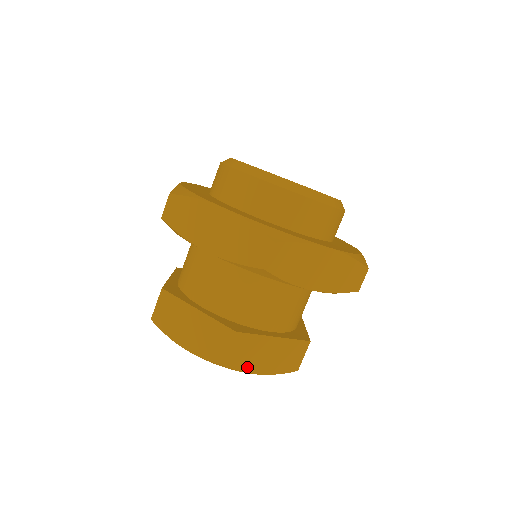
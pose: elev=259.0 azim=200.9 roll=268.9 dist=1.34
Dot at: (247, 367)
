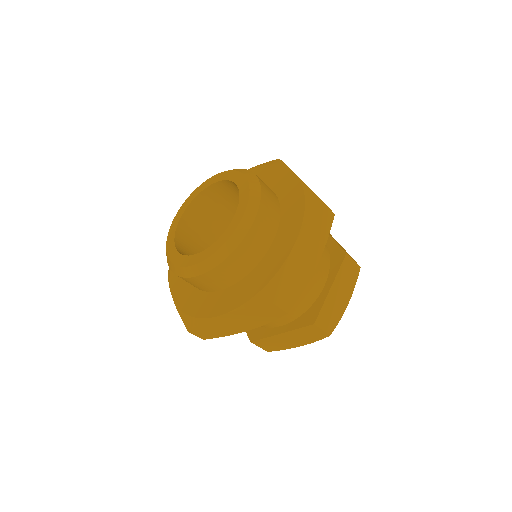
Dot at: (285, 347)
